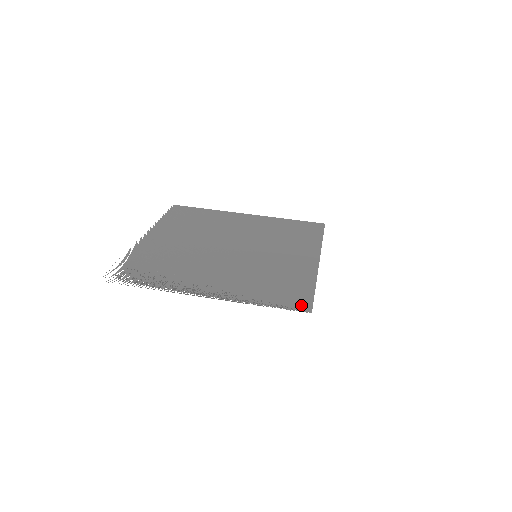
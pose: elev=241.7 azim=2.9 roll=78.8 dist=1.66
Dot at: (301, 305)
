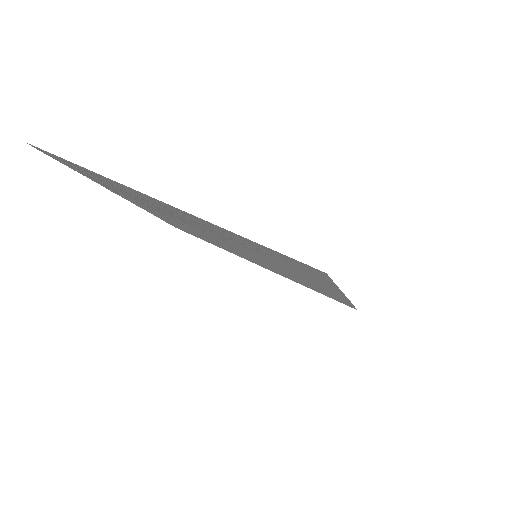
Dot at: (310, 268)
